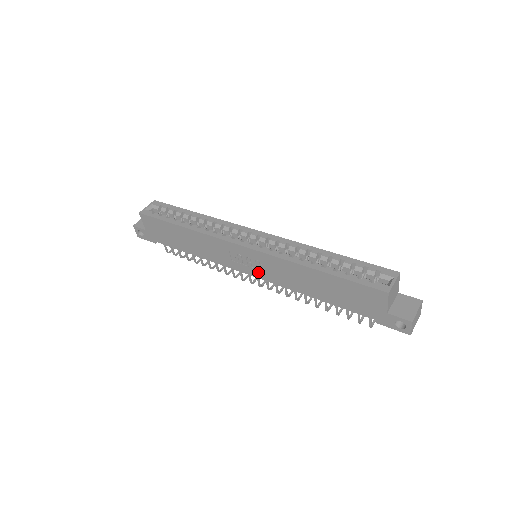
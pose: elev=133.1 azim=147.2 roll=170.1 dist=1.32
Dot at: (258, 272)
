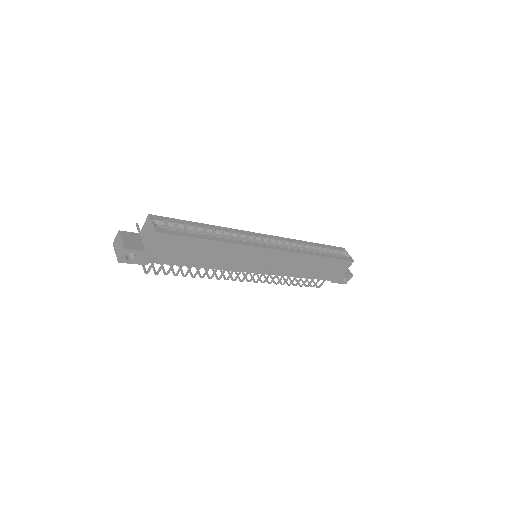
Dot at: (268, 269)
